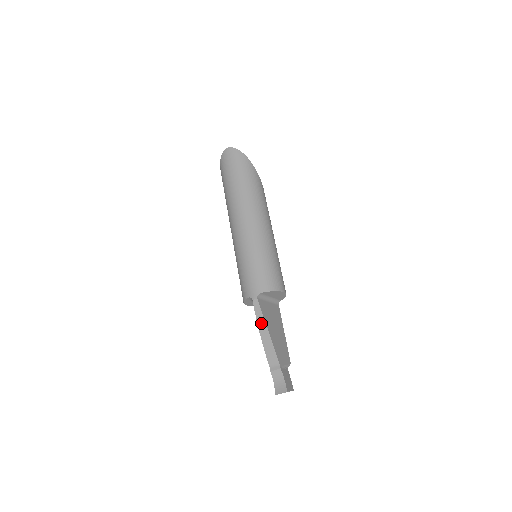
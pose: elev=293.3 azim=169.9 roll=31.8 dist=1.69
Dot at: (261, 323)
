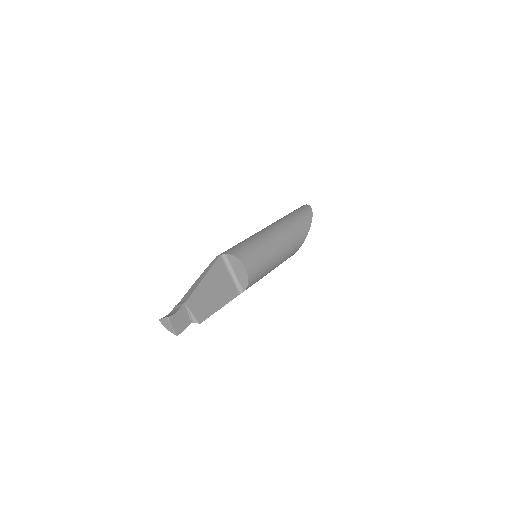
Dot at: (206, 271)
